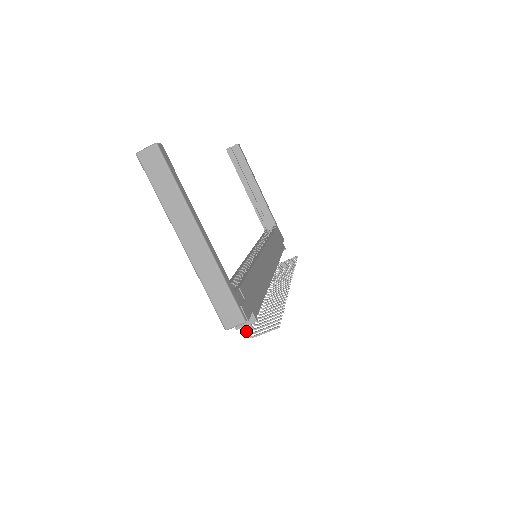
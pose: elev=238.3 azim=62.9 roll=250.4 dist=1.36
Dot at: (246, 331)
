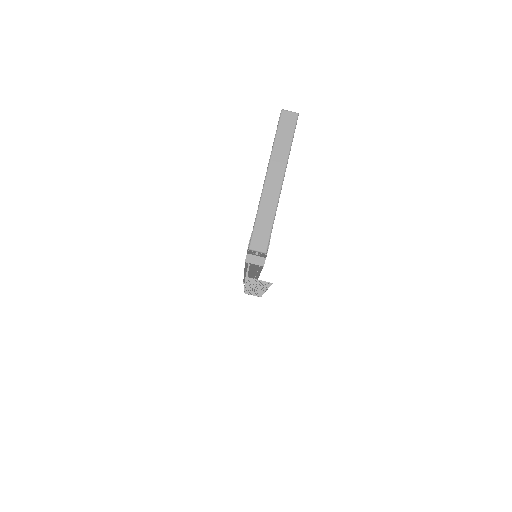
Dot at: (247, 271)
